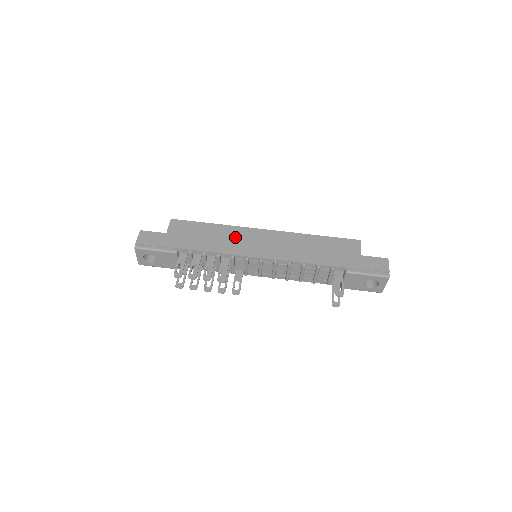
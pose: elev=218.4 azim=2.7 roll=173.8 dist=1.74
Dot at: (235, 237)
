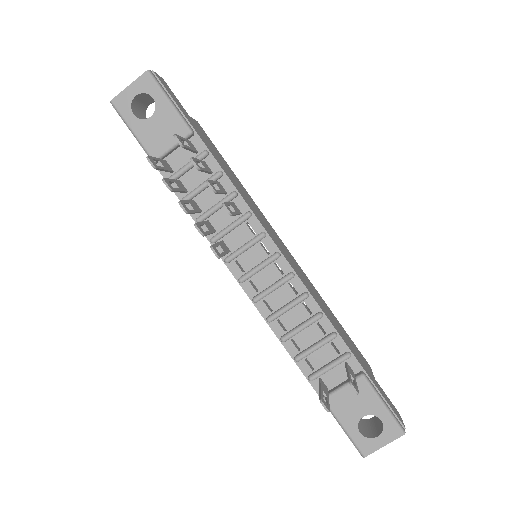
Dot at: (257, 209)
